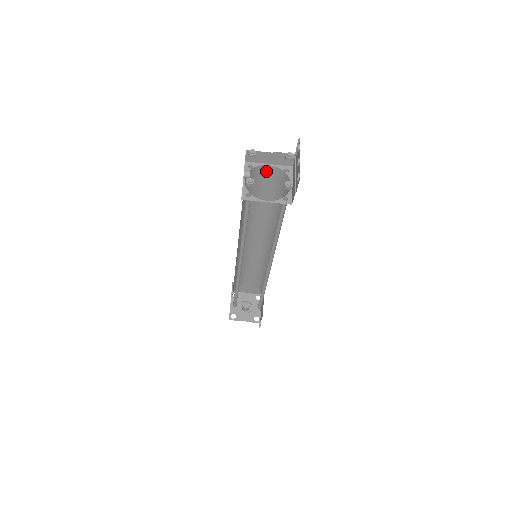
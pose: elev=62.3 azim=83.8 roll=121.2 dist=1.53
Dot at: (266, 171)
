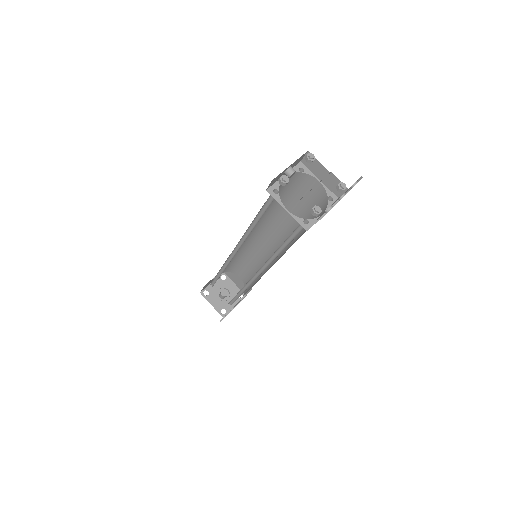
Dot at: (314, 185)
